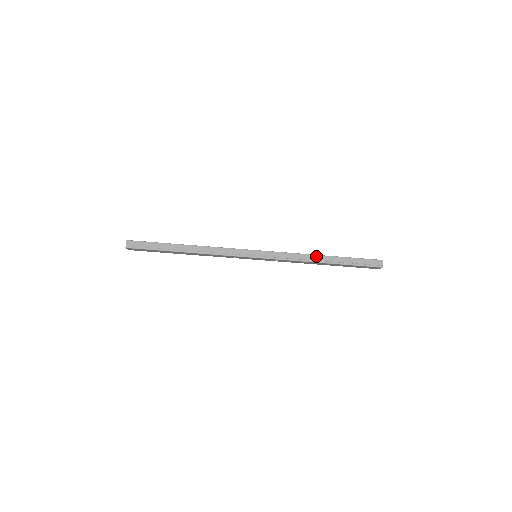
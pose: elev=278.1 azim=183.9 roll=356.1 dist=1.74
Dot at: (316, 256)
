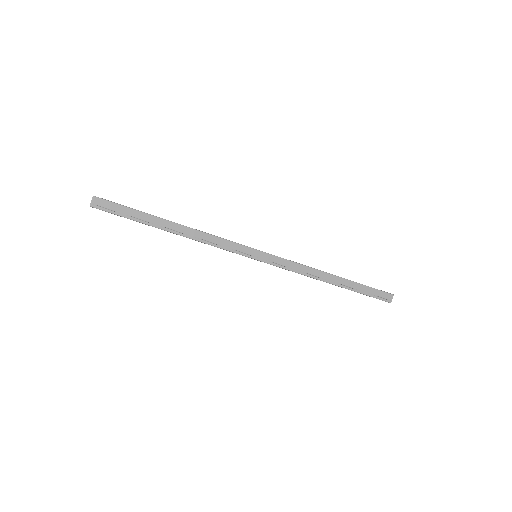
Dot at: (326, 274)
